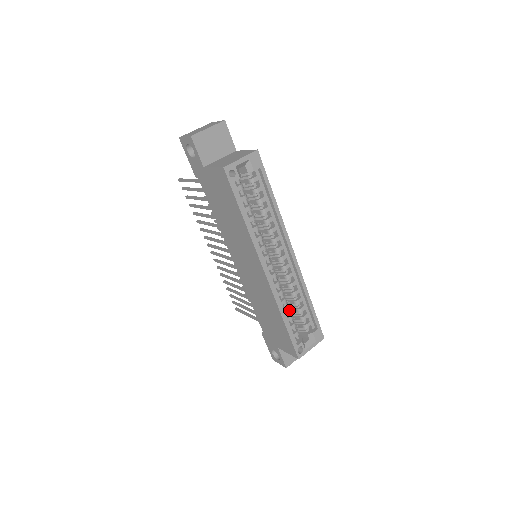
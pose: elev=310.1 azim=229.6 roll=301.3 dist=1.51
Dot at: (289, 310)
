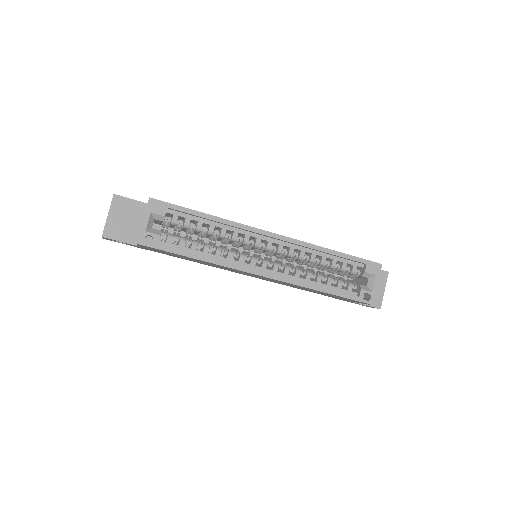
Dot at: (327, 271)
